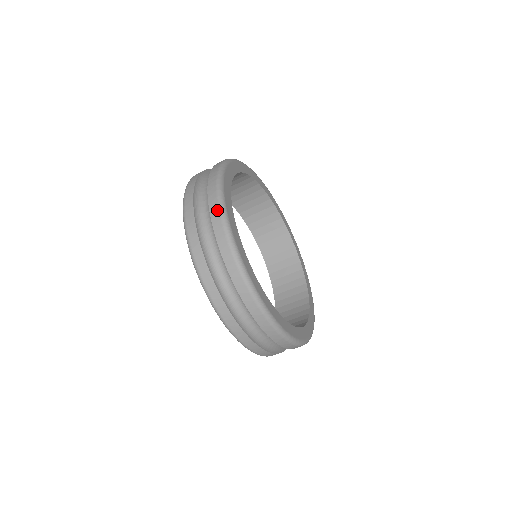
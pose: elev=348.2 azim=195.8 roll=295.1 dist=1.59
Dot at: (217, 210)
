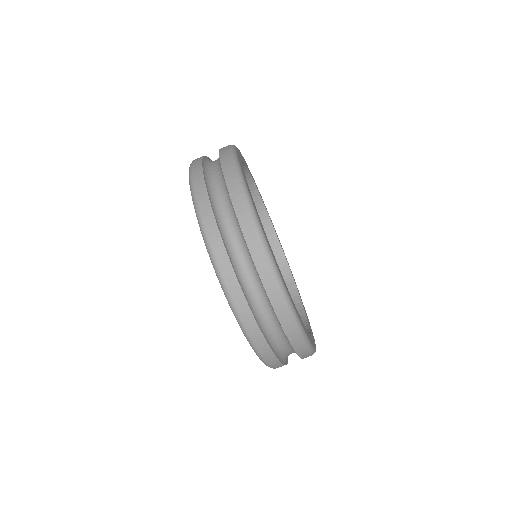
Dot at: (228, 152)
